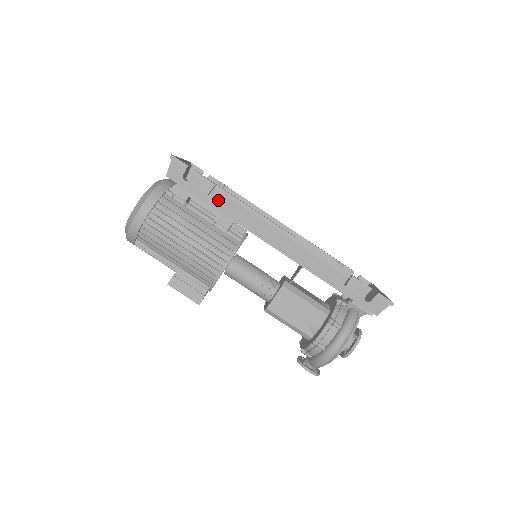
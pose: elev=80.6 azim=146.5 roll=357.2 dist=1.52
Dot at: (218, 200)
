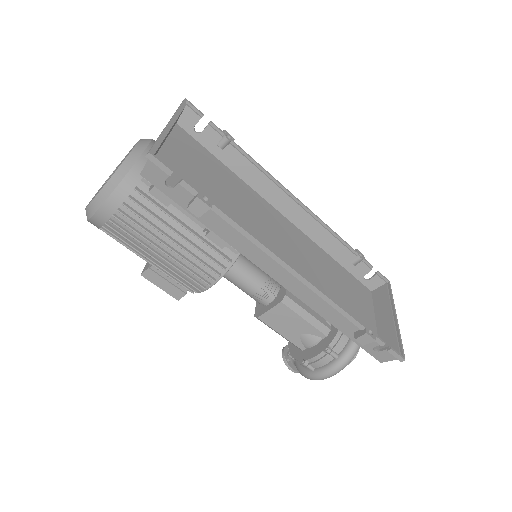
Dot at: (213, 220)
